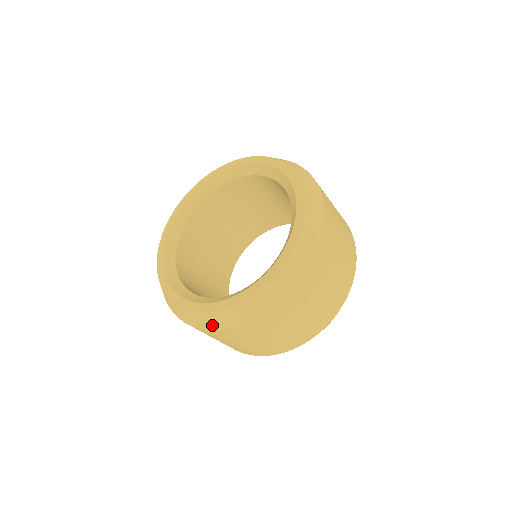
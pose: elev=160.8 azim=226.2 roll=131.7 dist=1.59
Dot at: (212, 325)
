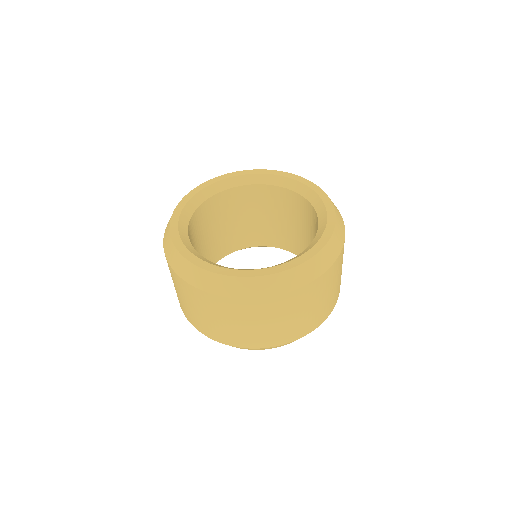
Dot at: (191, 278)
